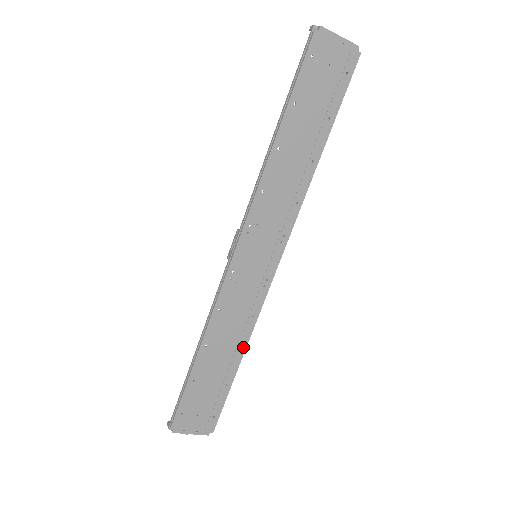
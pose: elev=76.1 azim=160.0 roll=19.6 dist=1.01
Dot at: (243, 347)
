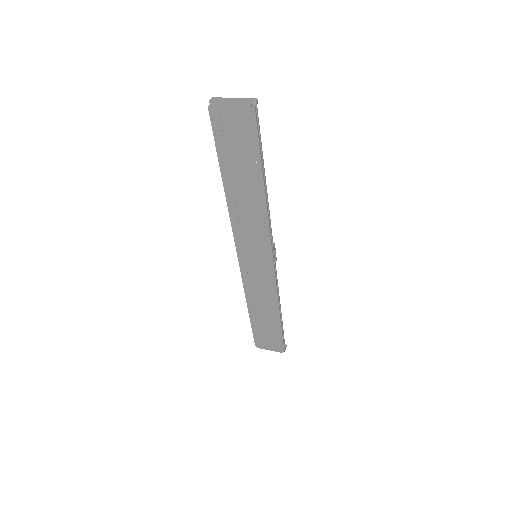
Dot at: (277, 308)
